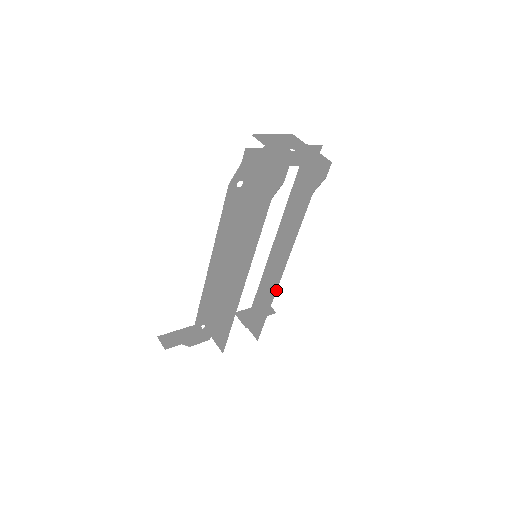
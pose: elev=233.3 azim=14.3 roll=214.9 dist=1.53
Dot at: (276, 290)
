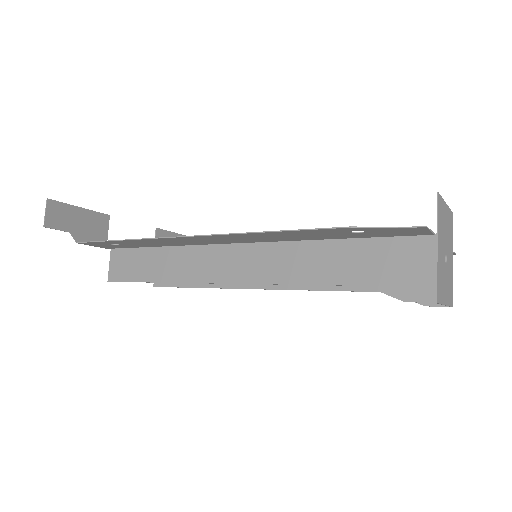
Dot at: (230, 288)
